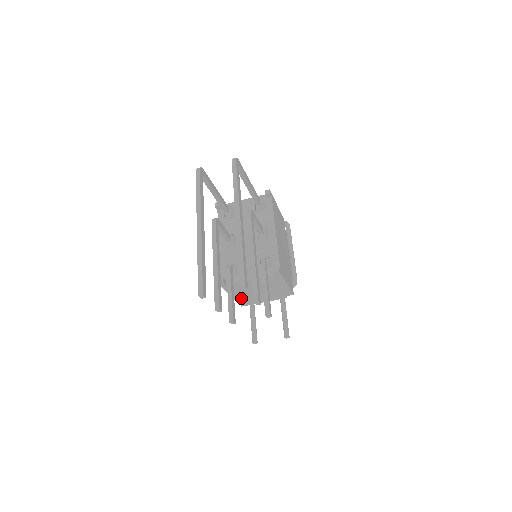
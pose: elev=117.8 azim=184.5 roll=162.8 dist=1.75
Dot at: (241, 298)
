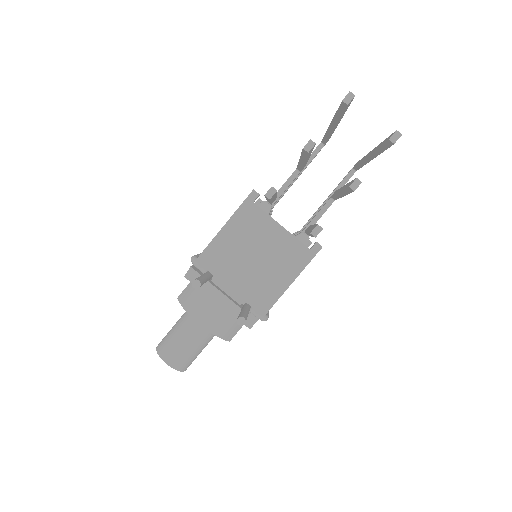
Dot at: (220, 248)
